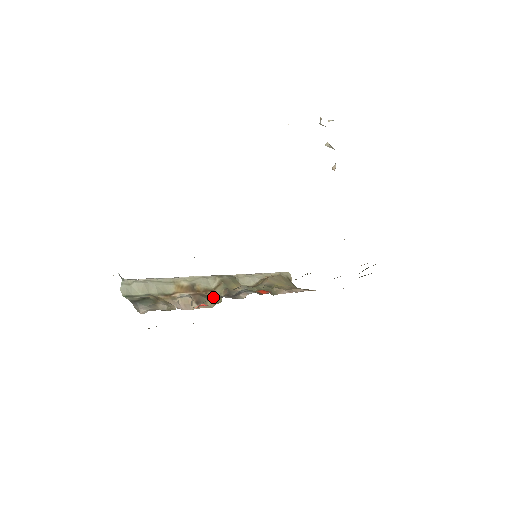
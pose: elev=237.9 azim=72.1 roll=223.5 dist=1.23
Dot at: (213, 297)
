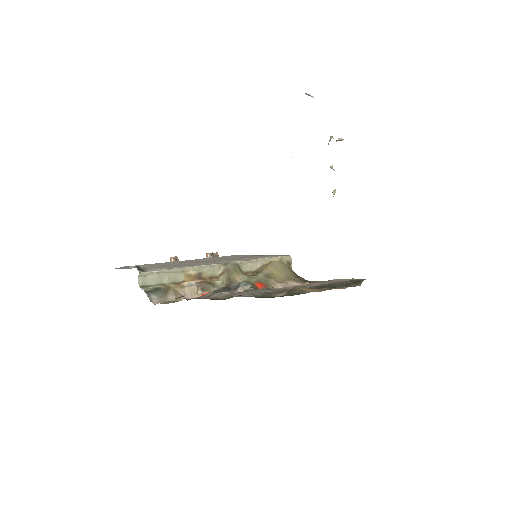
Dot at: (217, 284)
